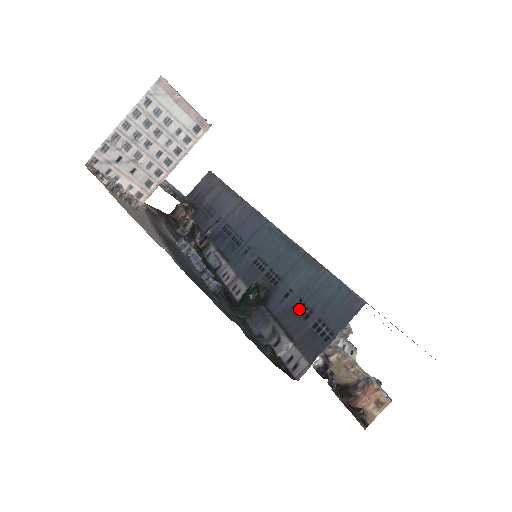
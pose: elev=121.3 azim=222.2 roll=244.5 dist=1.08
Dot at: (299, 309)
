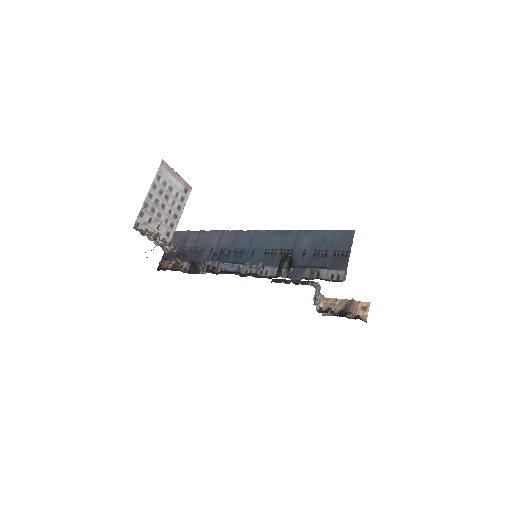
Dot at: (318, 254)
